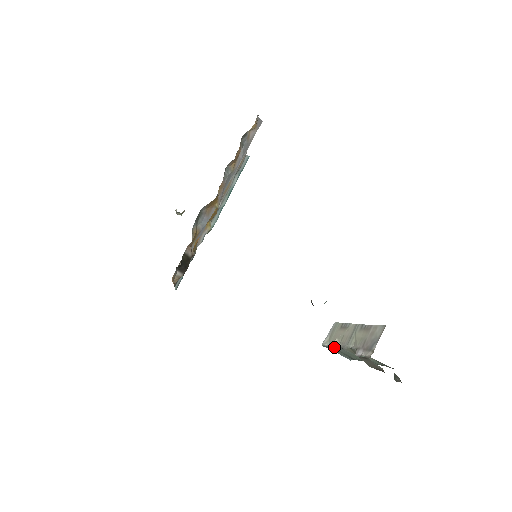
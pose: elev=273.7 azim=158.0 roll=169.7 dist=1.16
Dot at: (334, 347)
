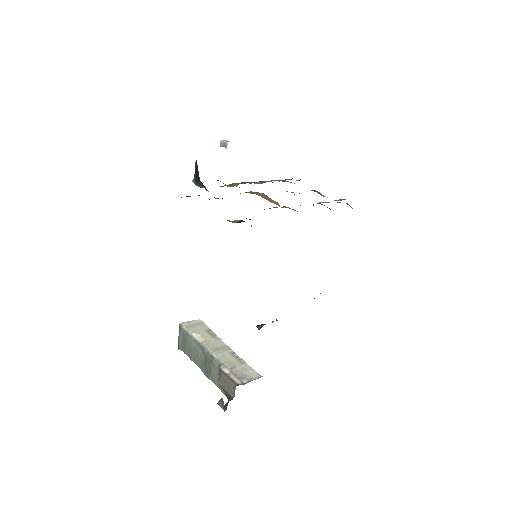
Dot at: (189, 336)
